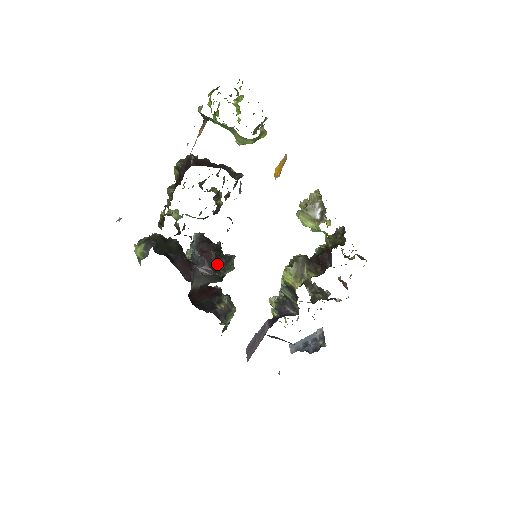
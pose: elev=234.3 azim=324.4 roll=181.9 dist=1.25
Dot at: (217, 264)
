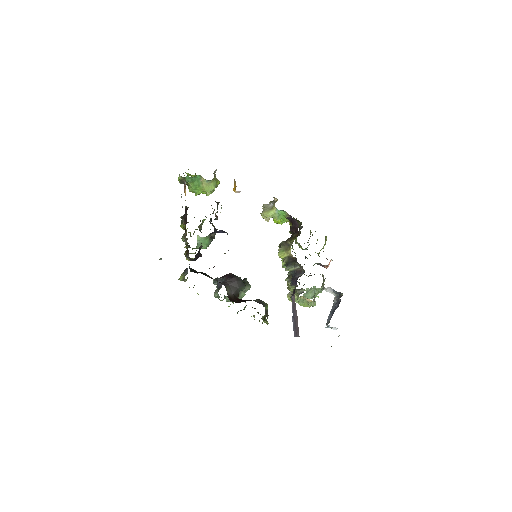
Dot at: occluded
